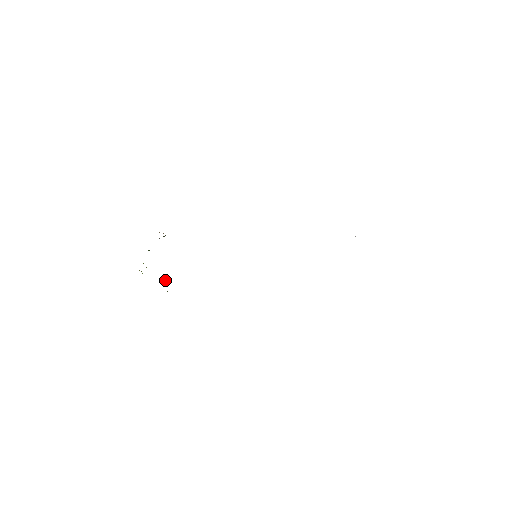
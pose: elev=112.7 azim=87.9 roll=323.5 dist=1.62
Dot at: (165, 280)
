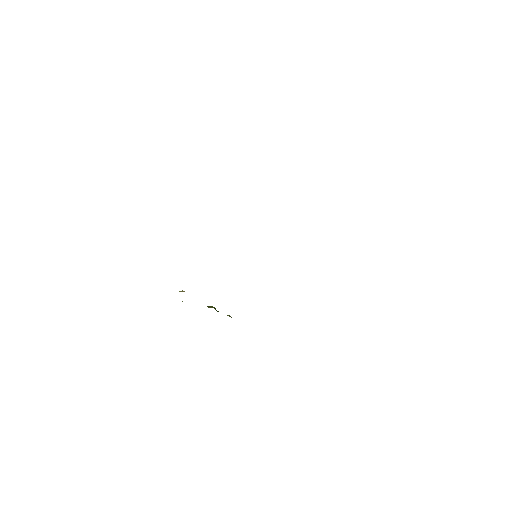
Dot at: (214, 308)
